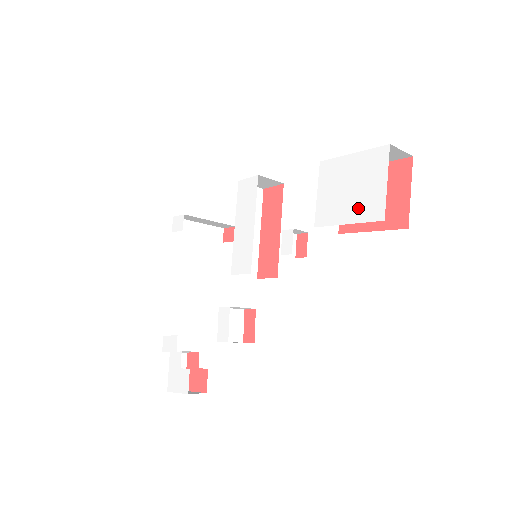
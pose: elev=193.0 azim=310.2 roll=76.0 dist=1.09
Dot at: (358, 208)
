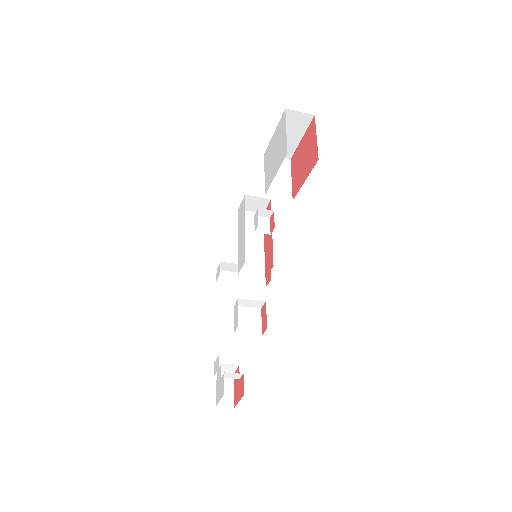
Dot at: (278, 160)
